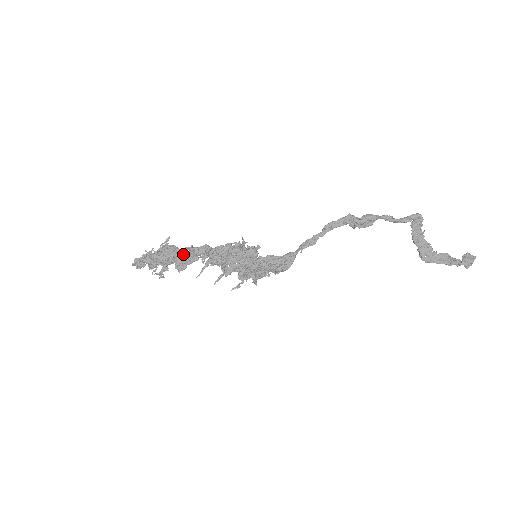
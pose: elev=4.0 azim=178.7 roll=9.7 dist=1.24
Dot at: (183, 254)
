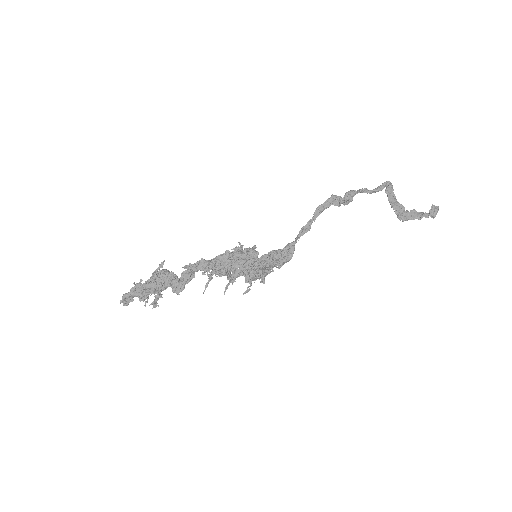
Dot at: (176, 275)
